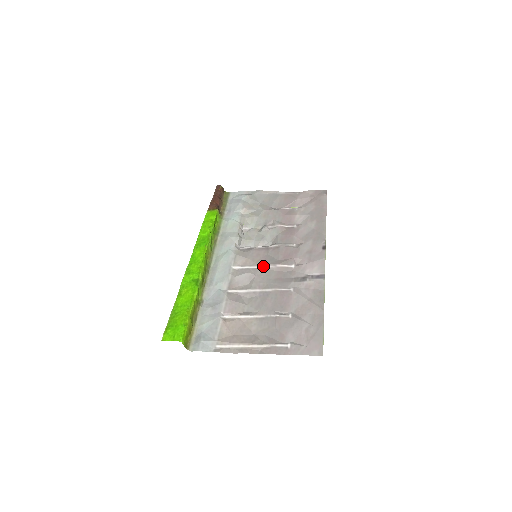
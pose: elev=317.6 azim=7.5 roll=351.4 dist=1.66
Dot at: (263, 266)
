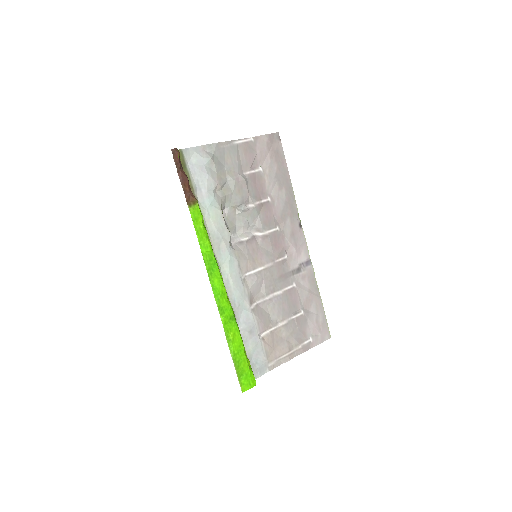
Dot at: (265, 266)
